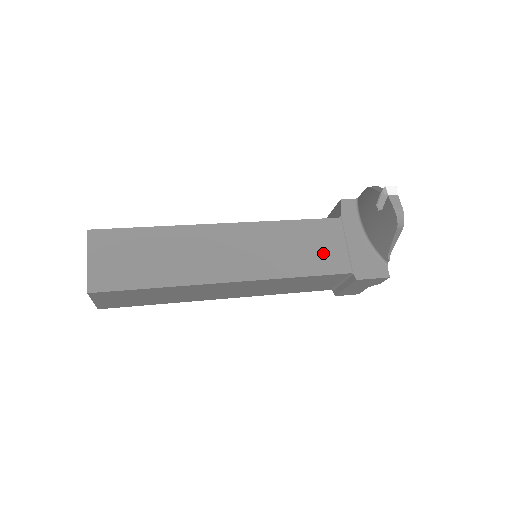
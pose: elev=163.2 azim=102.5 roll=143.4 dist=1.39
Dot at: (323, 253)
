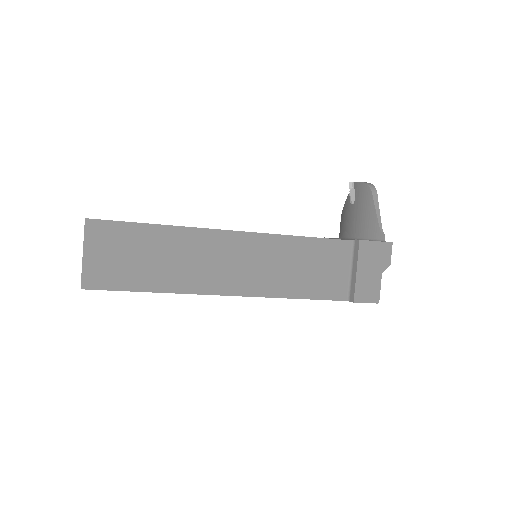
Dot at: occluded
